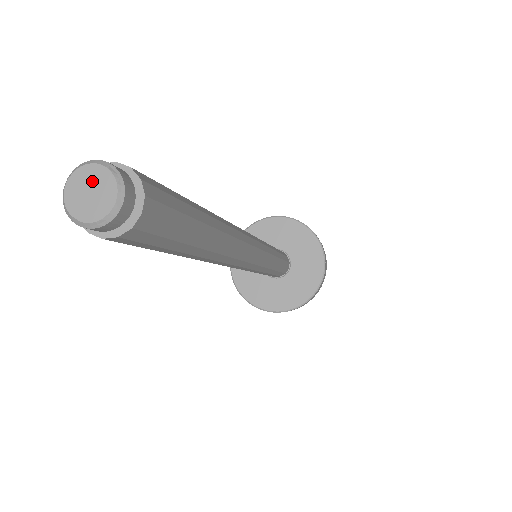
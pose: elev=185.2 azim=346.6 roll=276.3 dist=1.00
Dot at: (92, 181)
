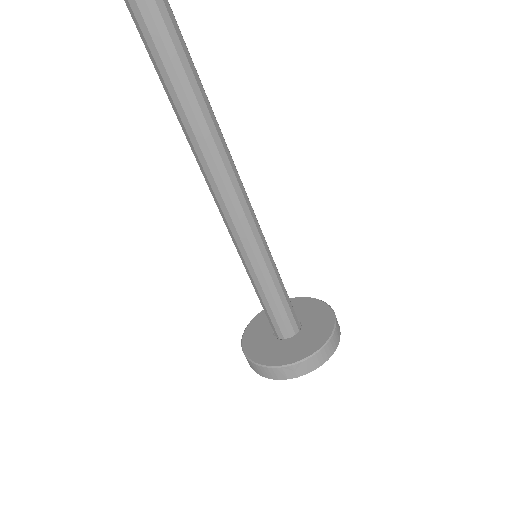
Dot at: out of frame
